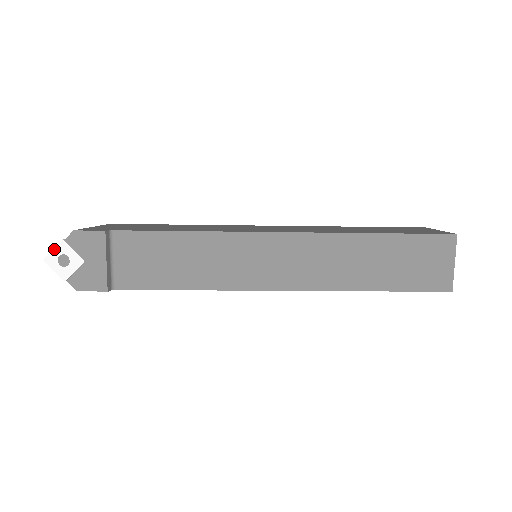
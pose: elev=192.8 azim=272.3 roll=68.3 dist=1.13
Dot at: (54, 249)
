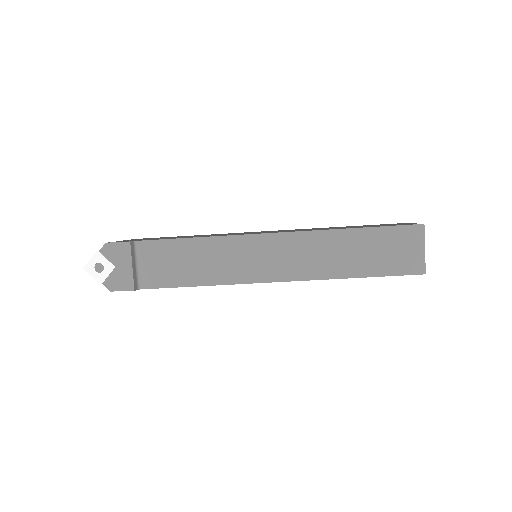
Dot at: (91, 259)
